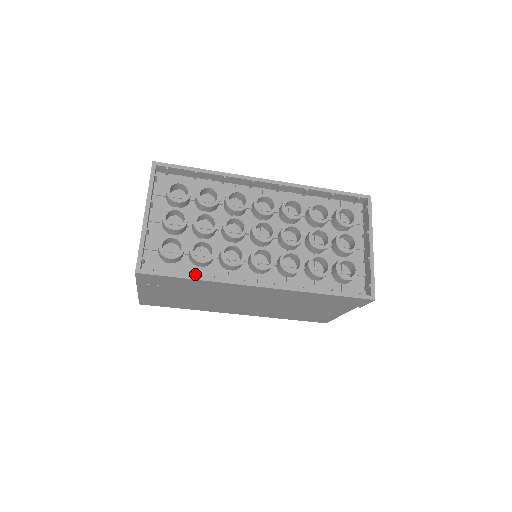
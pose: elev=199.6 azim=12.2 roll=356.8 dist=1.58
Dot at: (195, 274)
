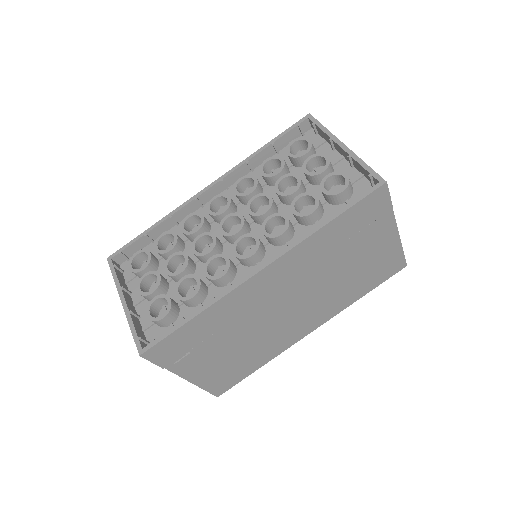
Dot at: occluded
